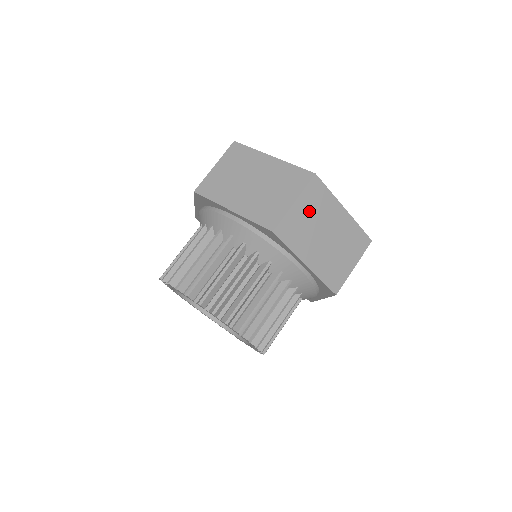
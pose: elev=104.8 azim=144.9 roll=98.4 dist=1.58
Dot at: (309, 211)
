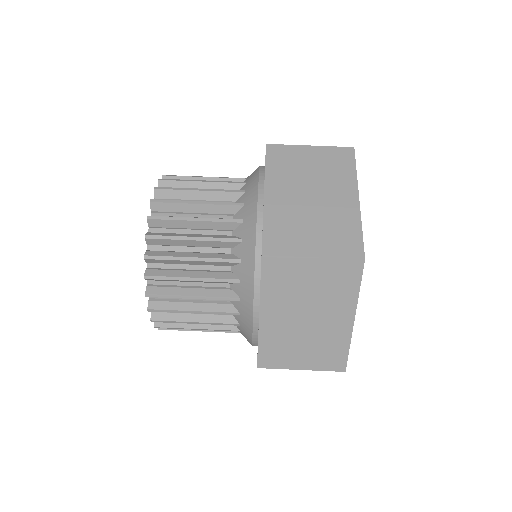
Dot at: (317, 163)
